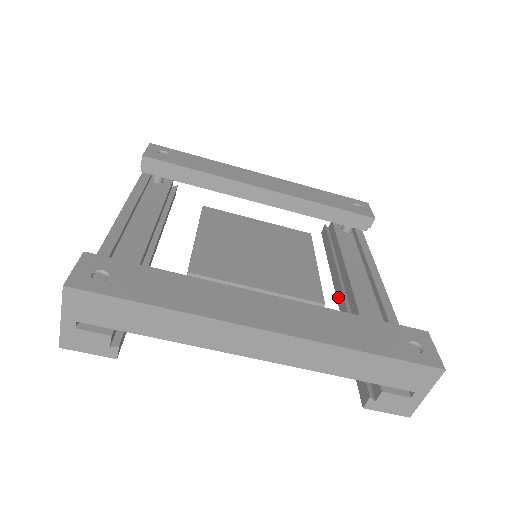
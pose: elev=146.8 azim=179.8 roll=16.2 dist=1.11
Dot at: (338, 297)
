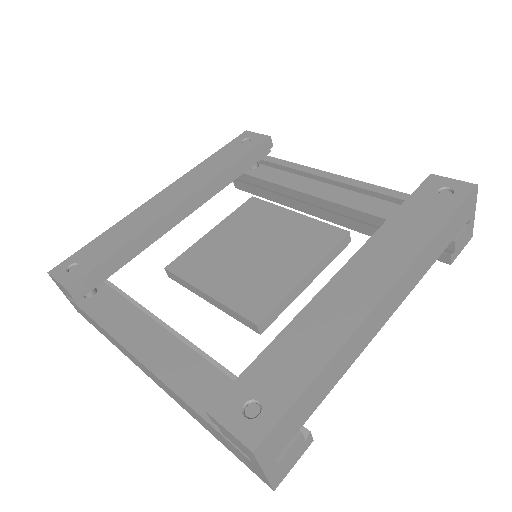
Dot at: (324, 217)
